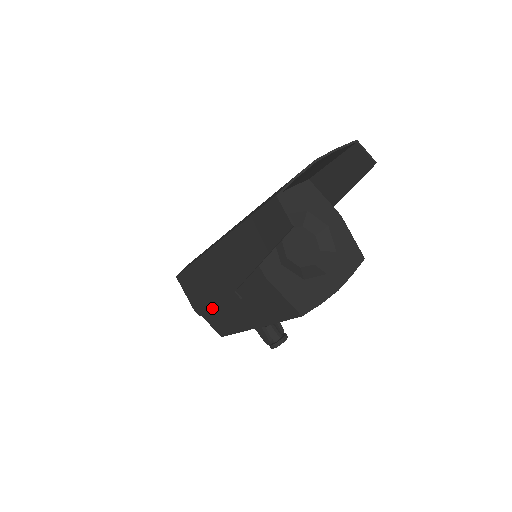
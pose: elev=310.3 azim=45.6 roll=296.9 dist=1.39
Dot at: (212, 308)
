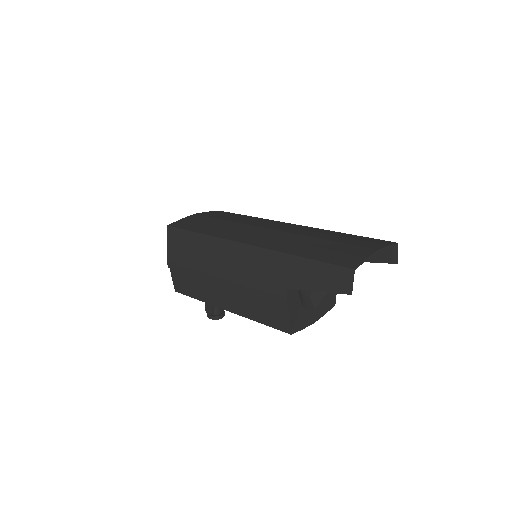
Dot at: (195, 274)
